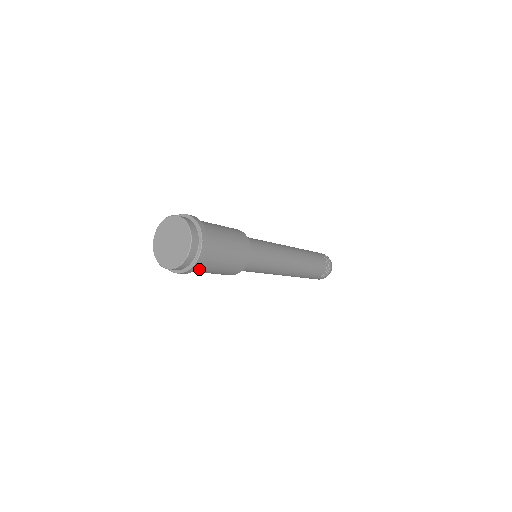
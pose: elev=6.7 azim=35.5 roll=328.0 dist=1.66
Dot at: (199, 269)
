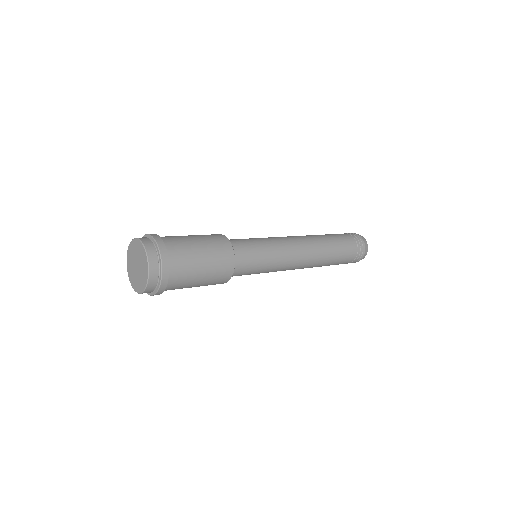
Dot at: (172, 288)
